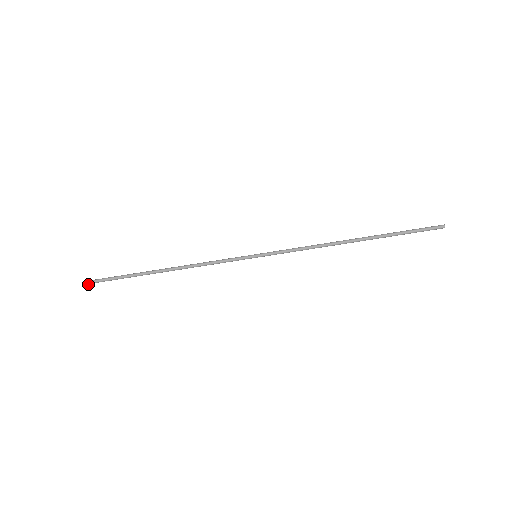
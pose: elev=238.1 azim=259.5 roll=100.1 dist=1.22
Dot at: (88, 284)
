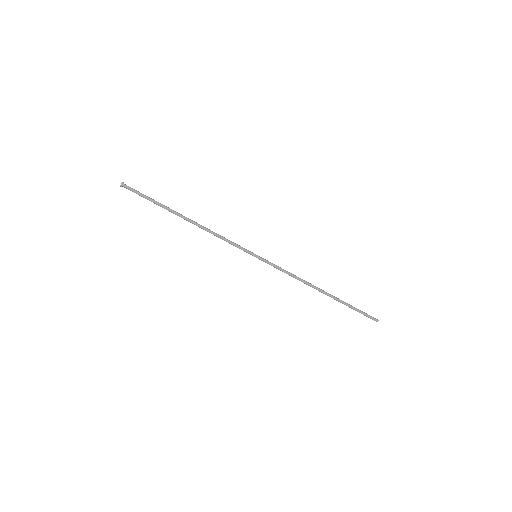
Dot at: (122, 186)
